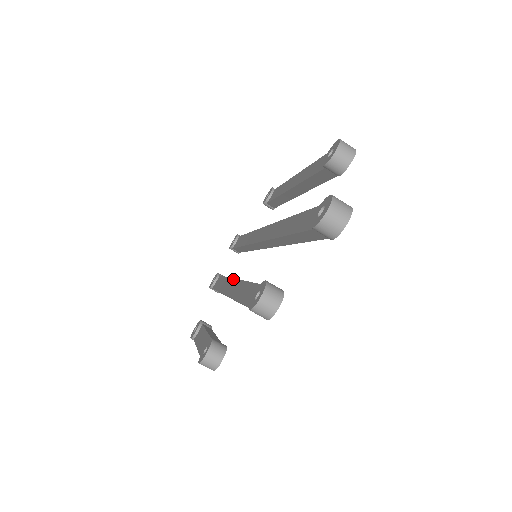
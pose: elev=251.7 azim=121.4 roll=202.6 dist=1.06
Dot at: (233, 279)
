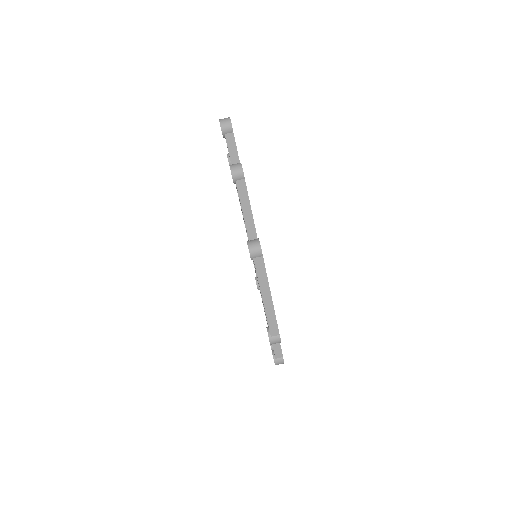
Dot at: occluded
